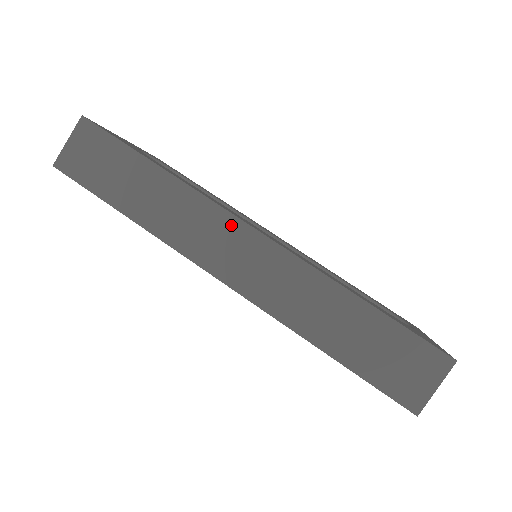
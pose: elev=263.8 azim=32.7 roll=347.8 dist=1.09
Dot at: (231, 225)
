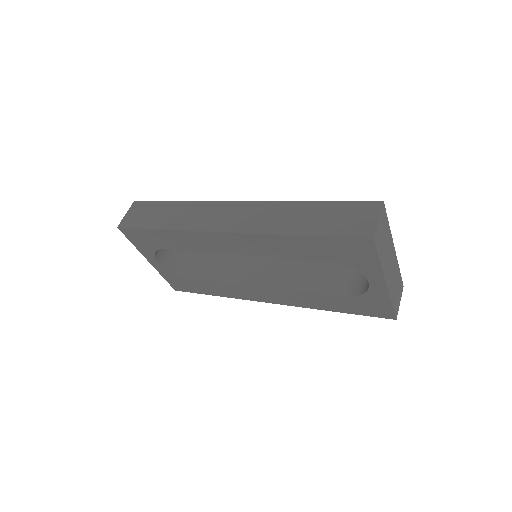
Dot at: (225, 206)
